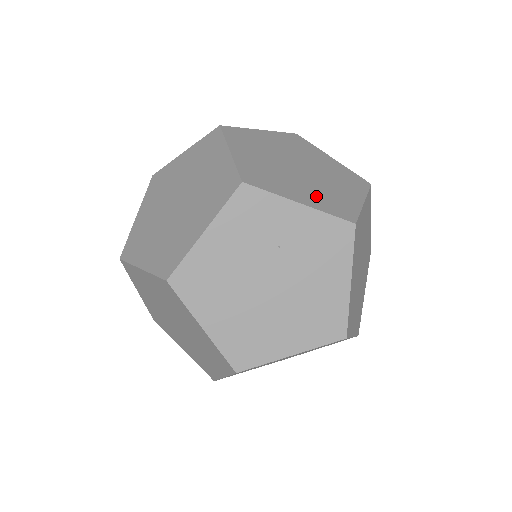
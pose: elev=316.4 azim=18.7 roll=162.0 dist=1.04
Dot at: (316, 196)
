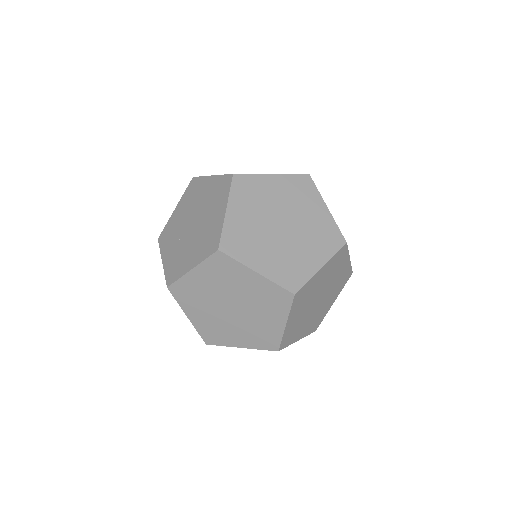
Dot at: (317, 246)
